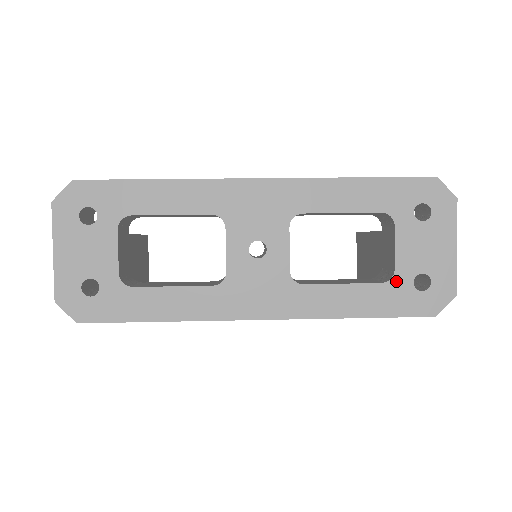
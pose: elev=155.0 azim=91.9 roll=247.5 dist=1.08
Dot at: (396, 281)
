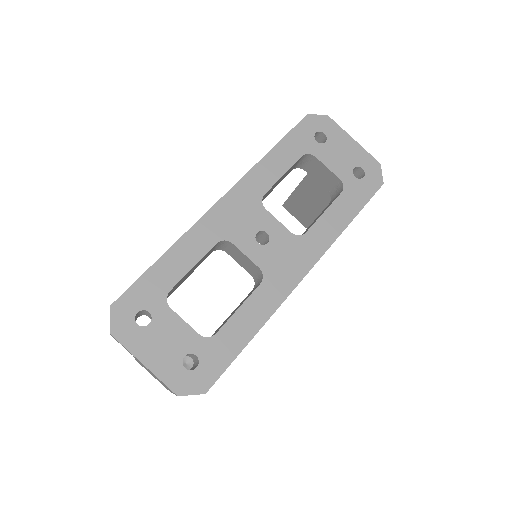
Dot at: (347, 184)
